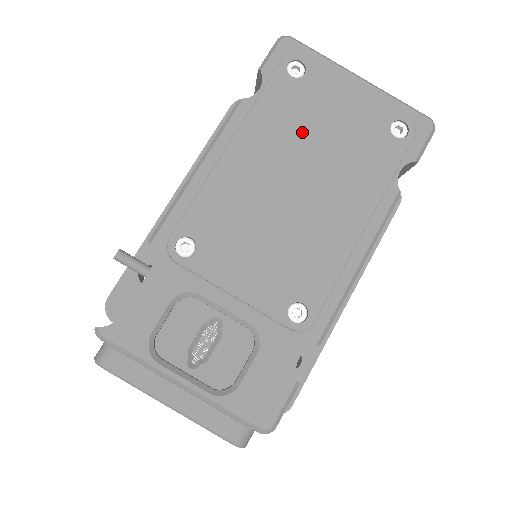
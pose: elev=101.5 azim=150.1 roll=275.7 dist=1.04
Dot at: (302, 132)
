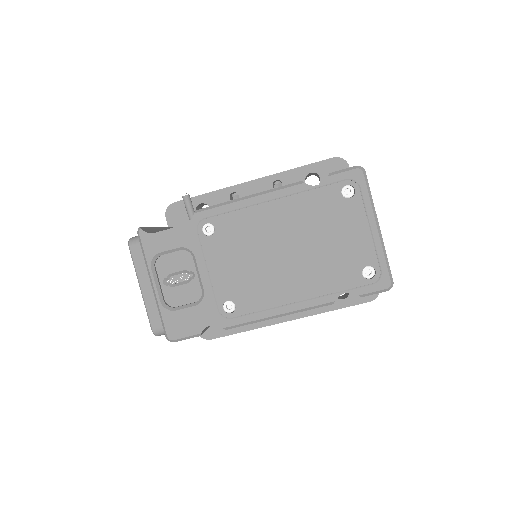
Dot at: (317, 227)
